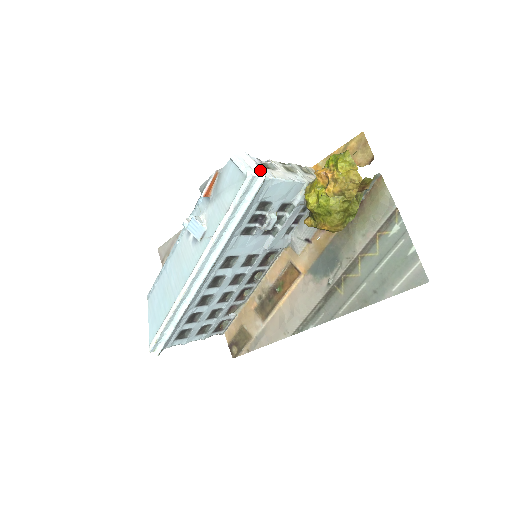
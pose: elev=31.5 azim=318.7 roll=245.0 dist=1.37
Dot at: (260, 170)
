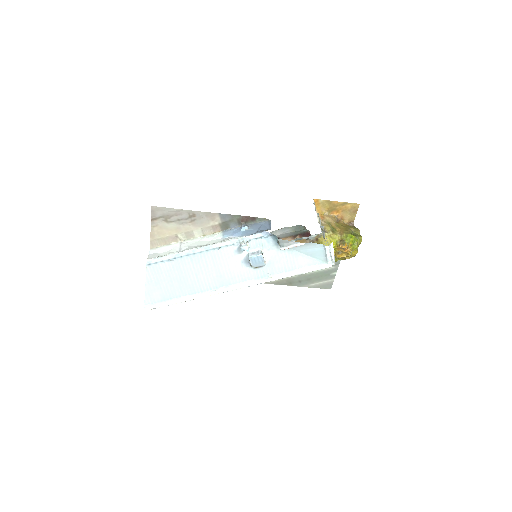
Dot at: occluded
